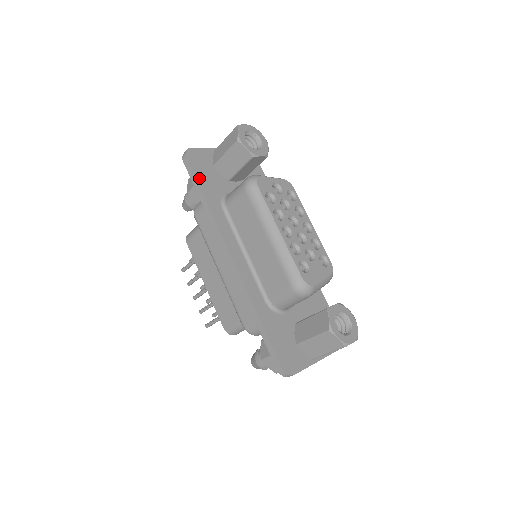
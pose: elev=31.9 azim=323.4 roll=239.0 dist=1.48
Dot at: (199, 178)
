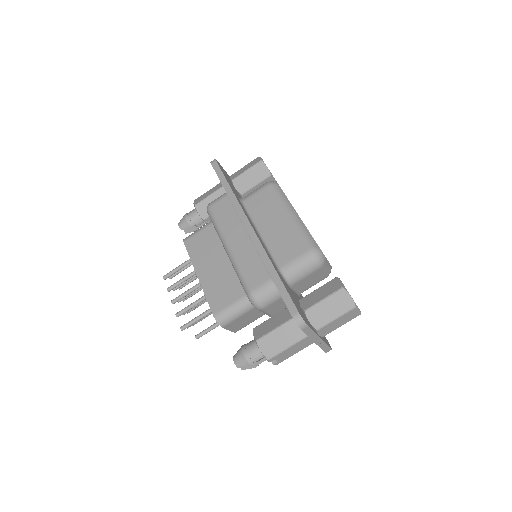
Dot at: (225, 176)
